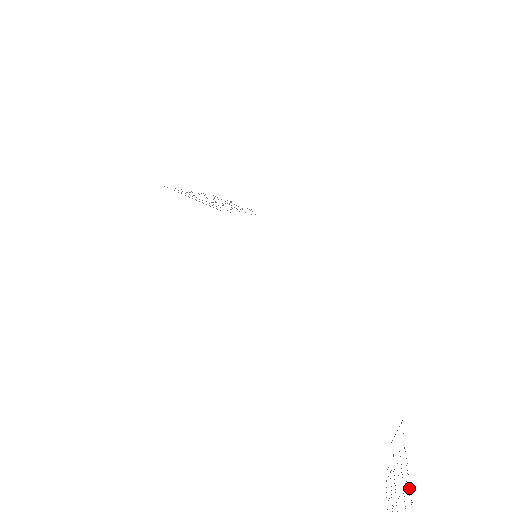
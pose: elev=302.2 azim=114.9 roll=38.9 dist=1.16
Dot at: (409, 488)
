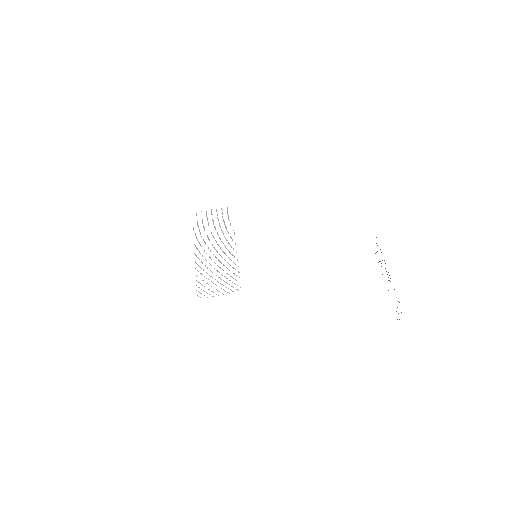
Dot at: occluded
